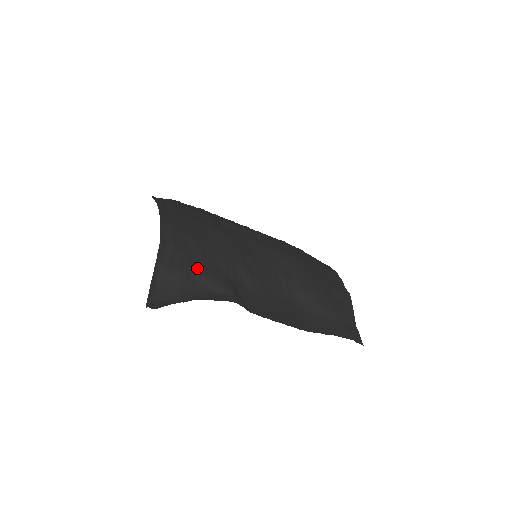
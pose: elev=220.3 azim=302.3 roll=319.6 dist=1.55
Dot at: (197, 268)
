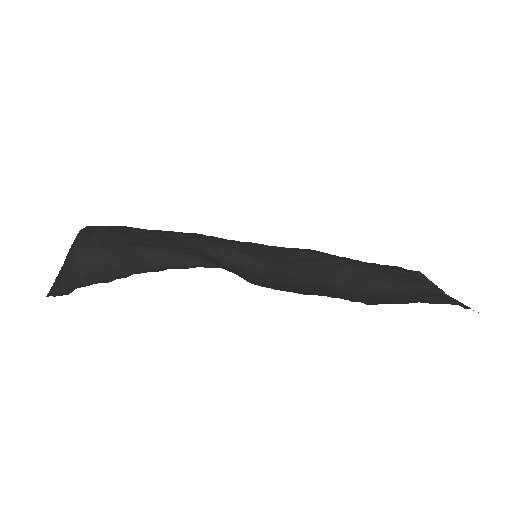
Dot at: (147, 246)
